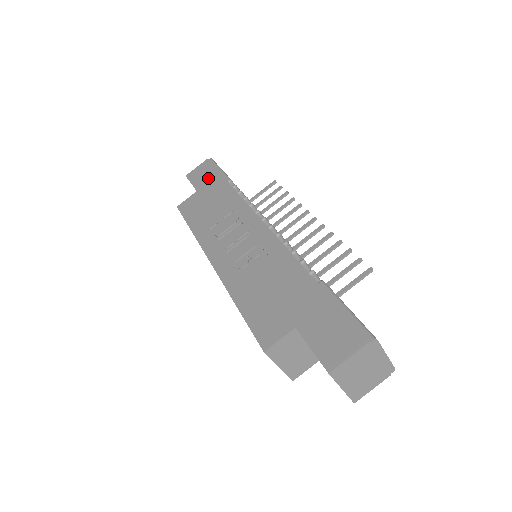
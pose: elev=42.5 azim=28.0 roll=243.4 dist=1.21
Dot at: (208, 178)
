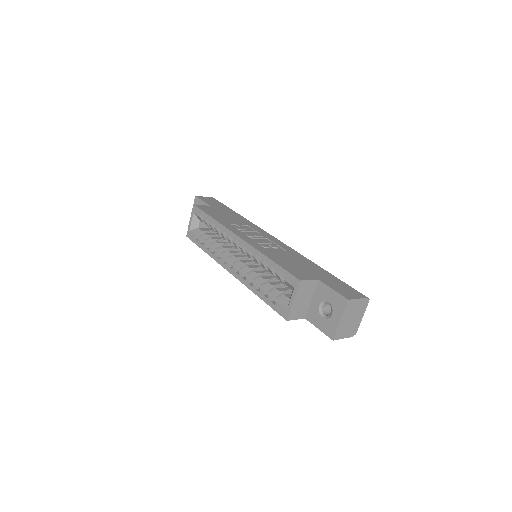
Dot at: (218, 205)
